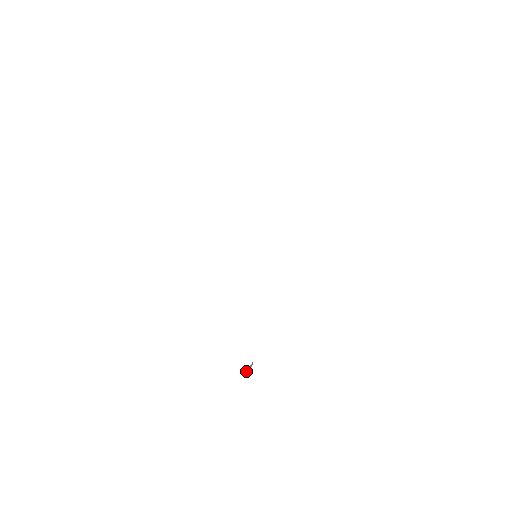
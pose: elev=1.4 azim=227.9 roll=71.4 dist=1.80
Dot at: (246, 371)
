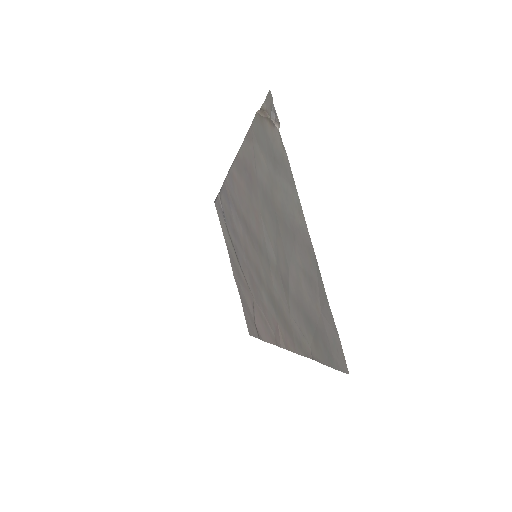
Dot at: out of frame
